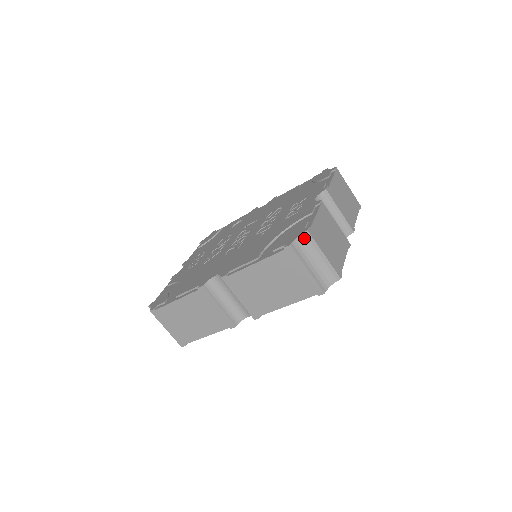
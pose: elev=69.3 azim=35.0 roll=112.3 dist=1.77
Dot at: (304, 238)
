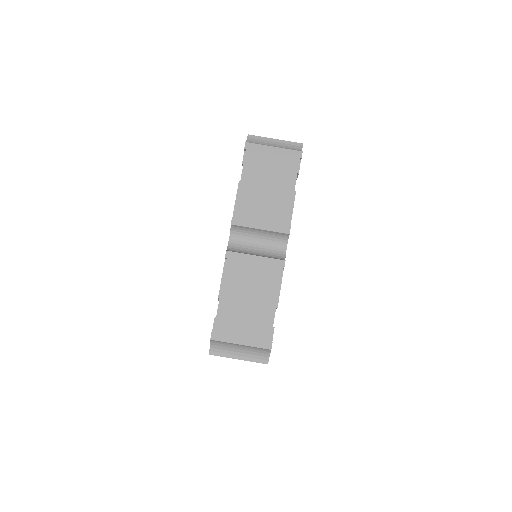
Dot at: (251, 140)
